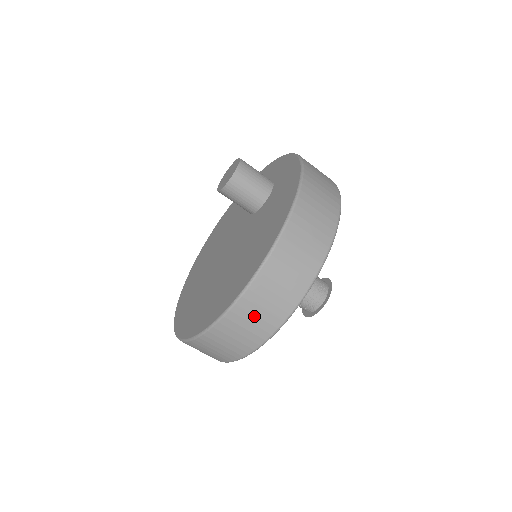
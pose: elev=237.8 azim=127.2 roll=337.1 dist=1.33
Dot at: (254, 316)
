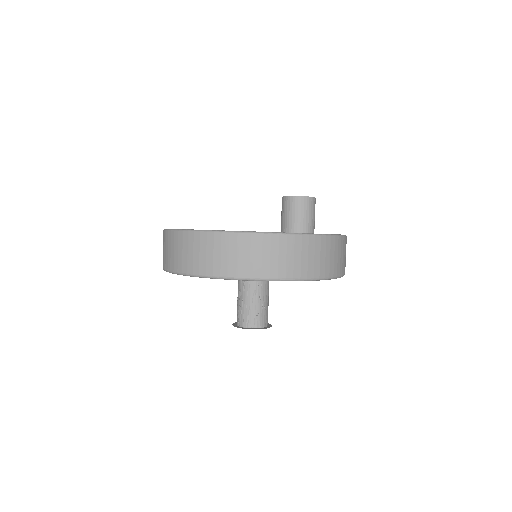
Dot at: (182, 250)
